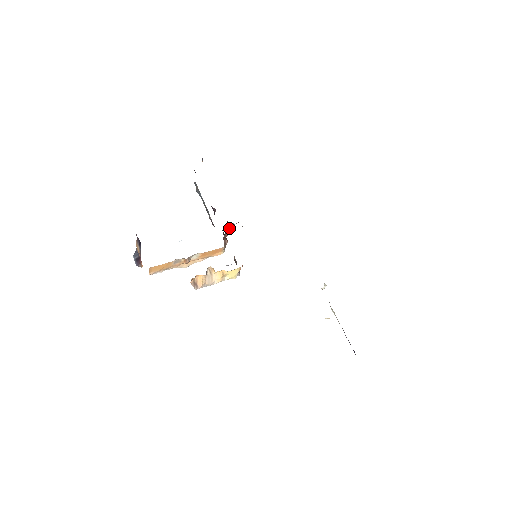
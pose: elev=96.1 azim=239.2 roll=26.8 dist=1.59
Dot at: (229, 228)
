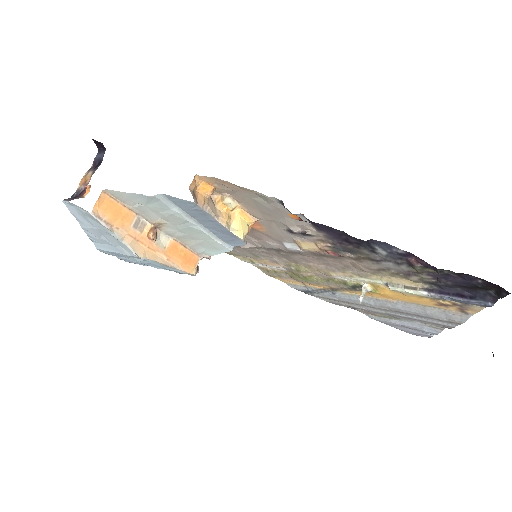
Dot at: occluded
